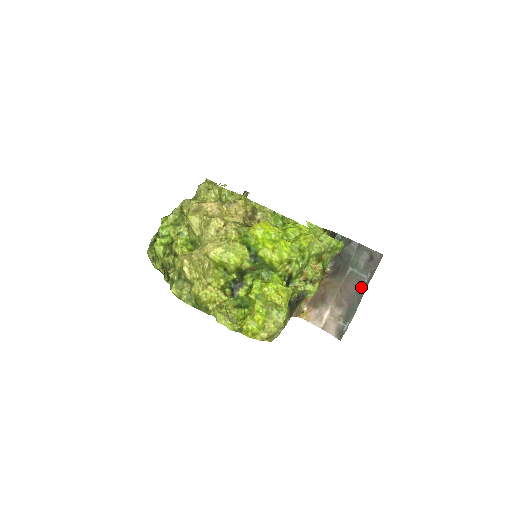
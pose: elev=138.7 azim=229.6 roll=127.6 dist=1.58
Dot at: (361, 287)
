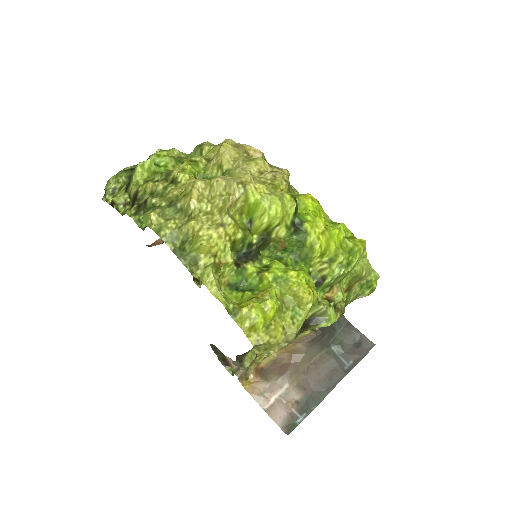
Dot at: (338, 373)
